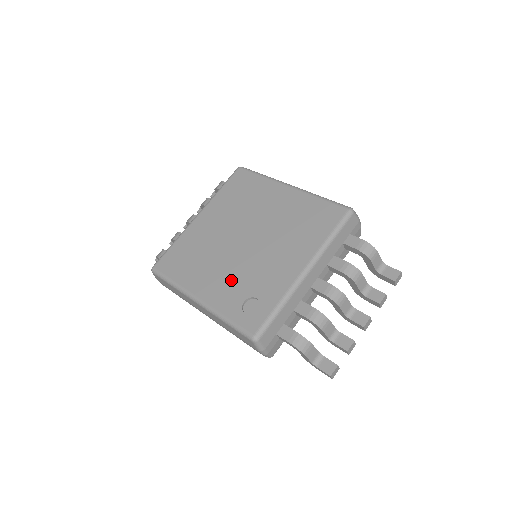
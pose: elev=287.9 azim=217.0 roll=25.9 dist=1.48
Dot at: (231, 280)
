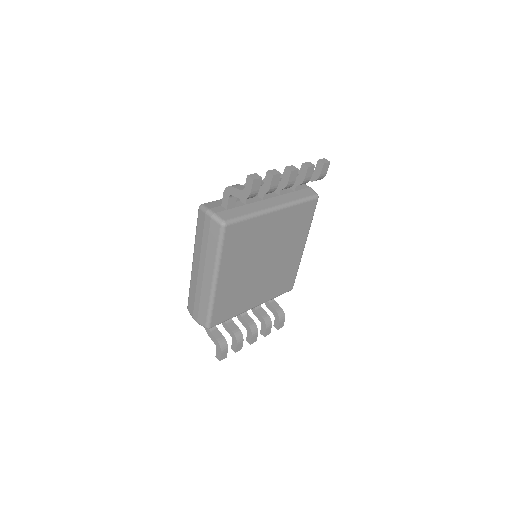
Dot at: occluded
